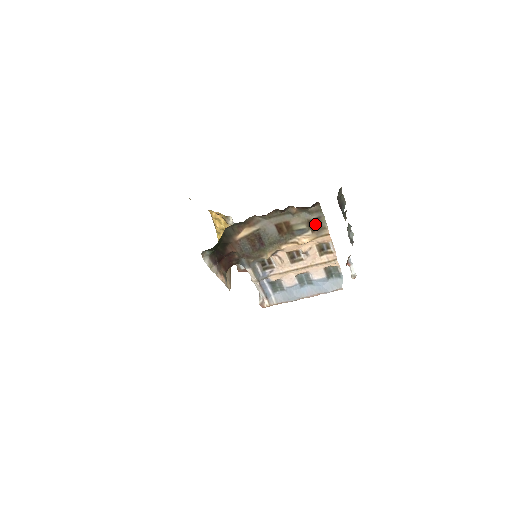
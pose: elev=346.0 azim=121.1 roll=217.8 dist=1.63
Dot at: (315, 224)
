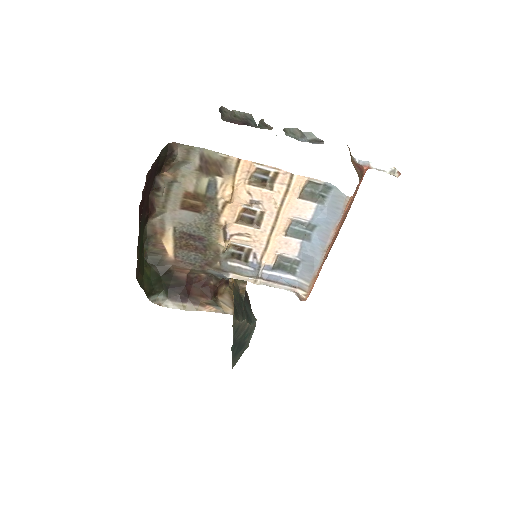
Dot at: (210, 166)
